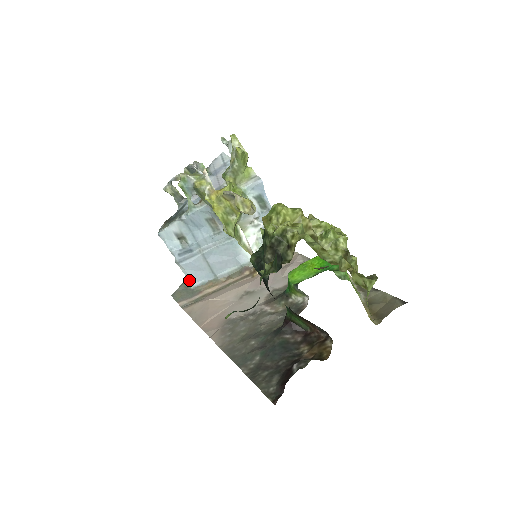
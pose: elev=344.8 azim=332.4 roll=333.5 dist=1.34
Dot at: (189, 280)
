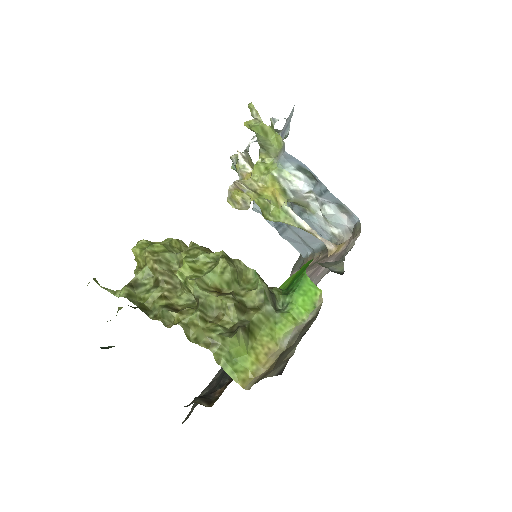
Dot at: (298, 251)
